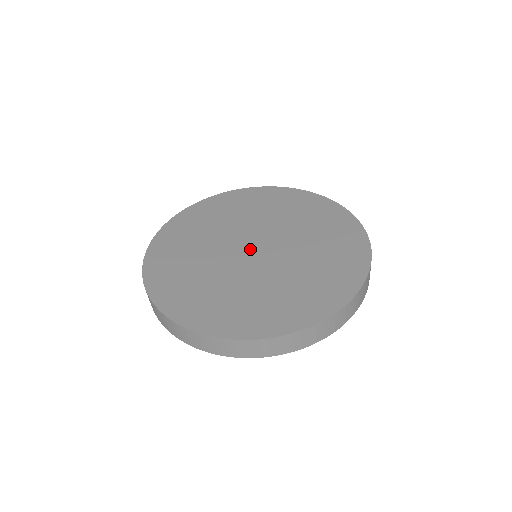
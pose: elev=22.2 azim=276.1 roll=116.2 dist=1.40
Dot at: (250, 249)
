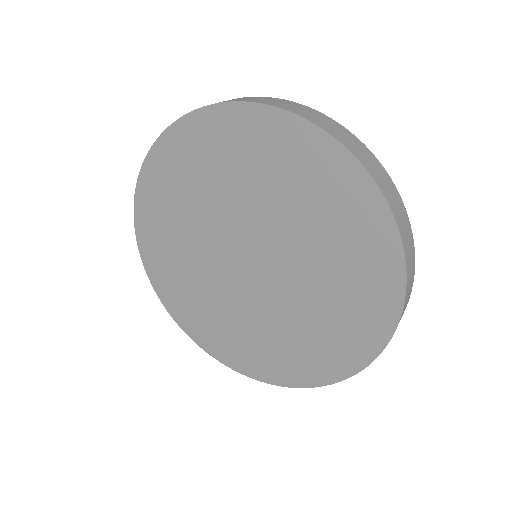
Dot at: (243, 260)
